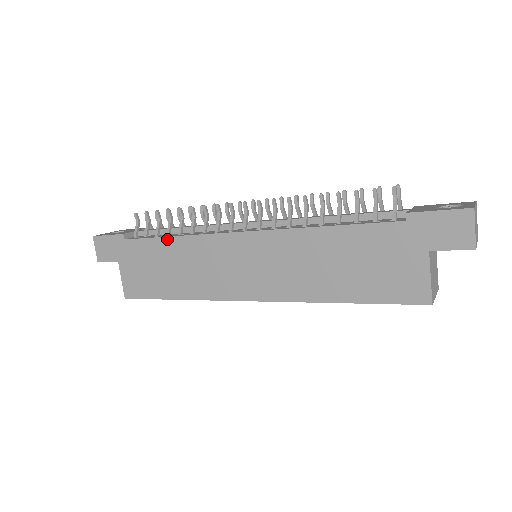
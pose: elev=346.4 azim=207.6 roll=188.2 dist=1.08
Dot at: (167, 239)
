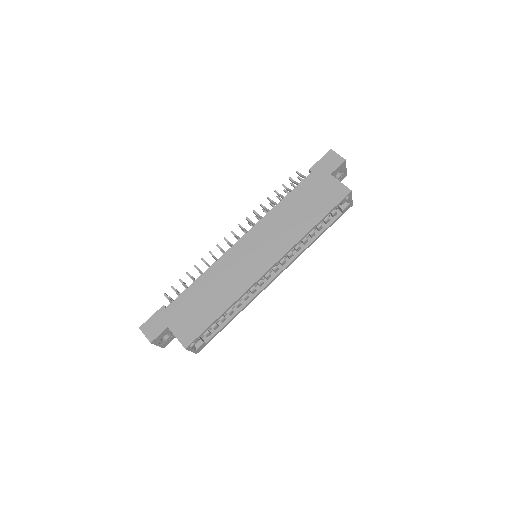
Dot at: (197, 281)
